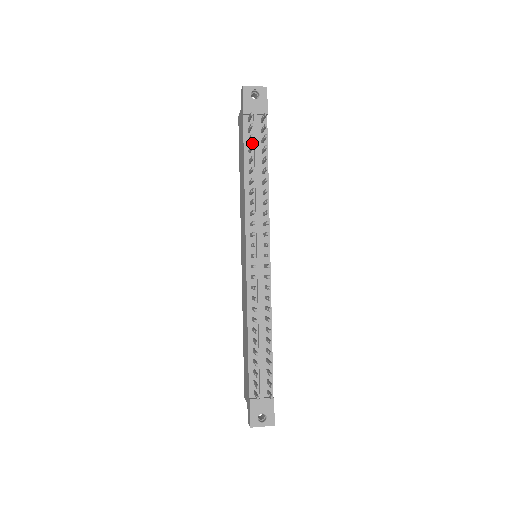
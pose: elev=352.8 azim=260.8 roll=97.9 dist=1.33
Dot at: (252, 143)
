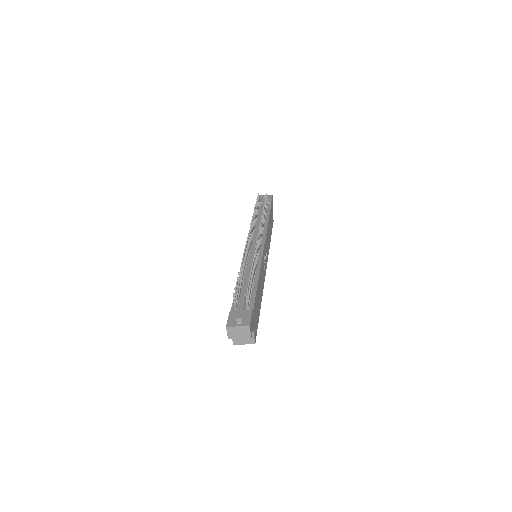
Dot at: (260, 211)
